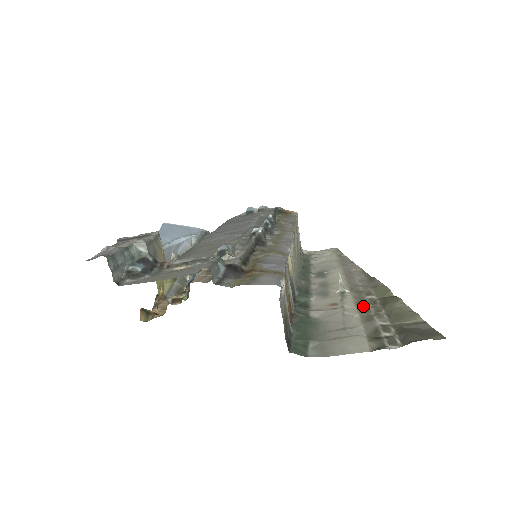
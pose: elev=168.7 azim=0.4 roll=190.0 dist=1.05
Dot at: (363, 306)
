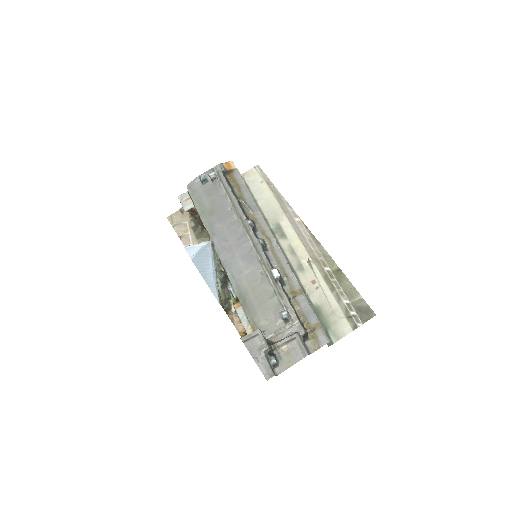
Dot at: (329, 283)
